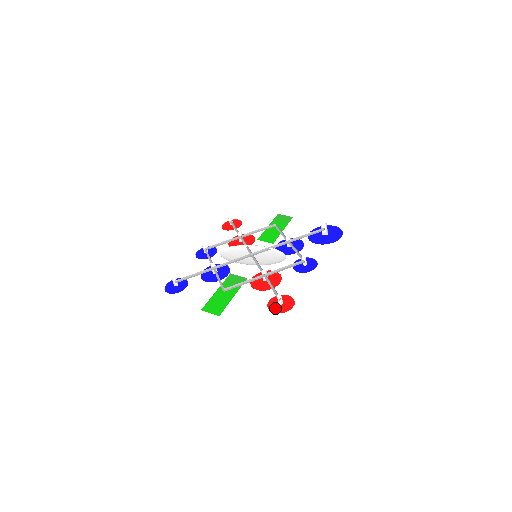
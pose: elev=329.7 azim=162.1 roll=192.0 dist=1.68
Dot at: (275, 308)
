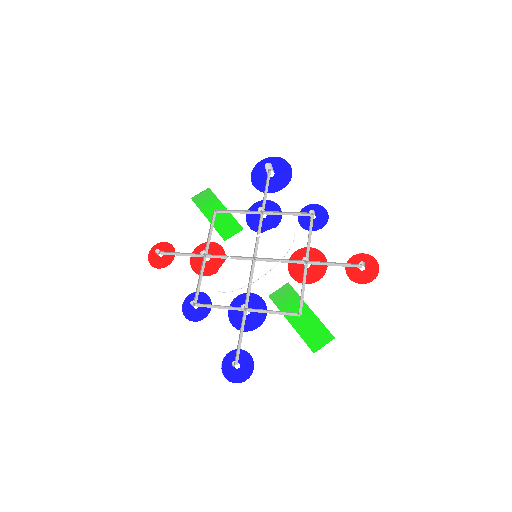
Dot at: (365, 277)
